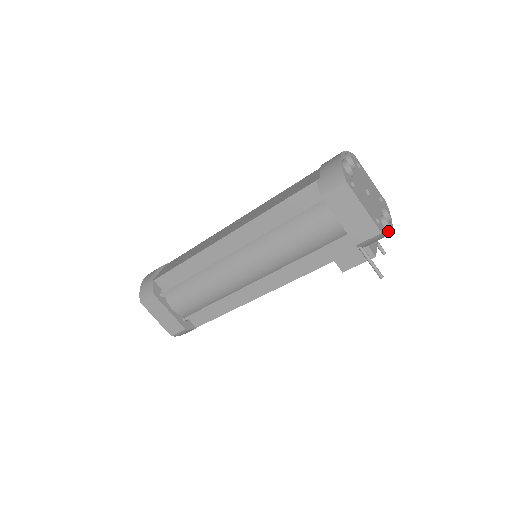
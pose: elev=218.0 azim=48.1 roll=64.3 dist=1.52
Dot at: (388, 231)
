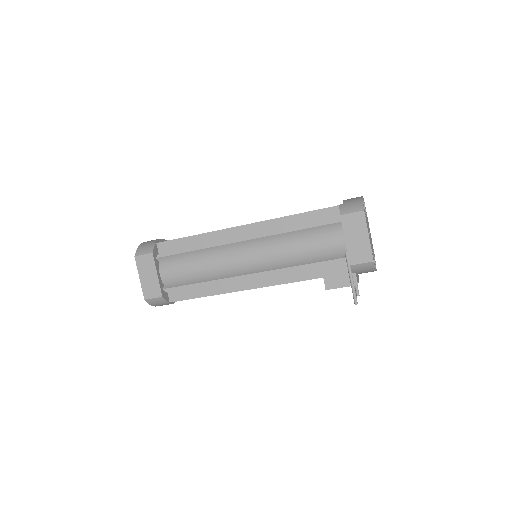
Dot at: occluded
